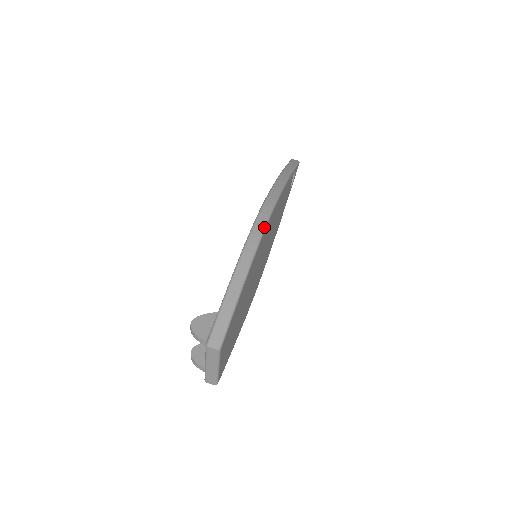
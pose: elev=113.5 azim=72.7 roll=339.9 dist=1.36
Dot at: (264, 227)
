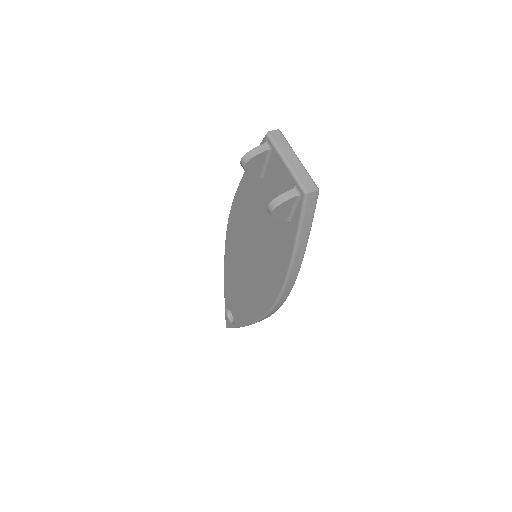
Dot at: occluded
